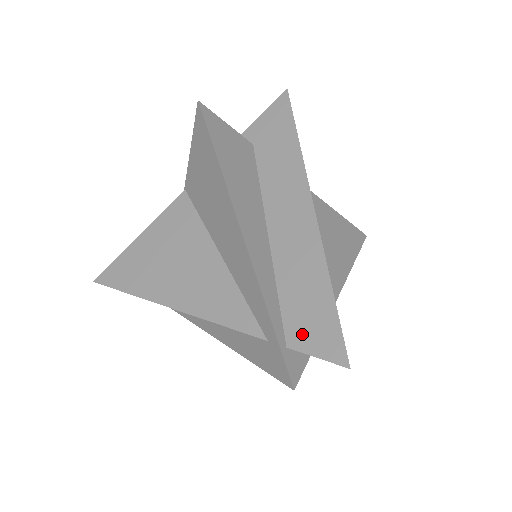
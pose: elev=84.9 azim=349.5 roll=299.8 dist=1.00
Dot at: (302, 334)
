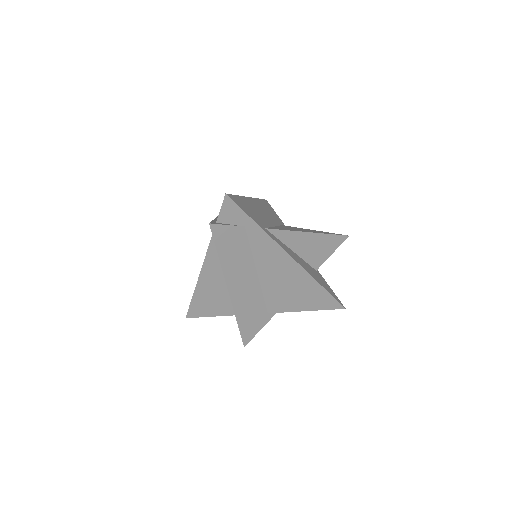
Dot at: occluded
